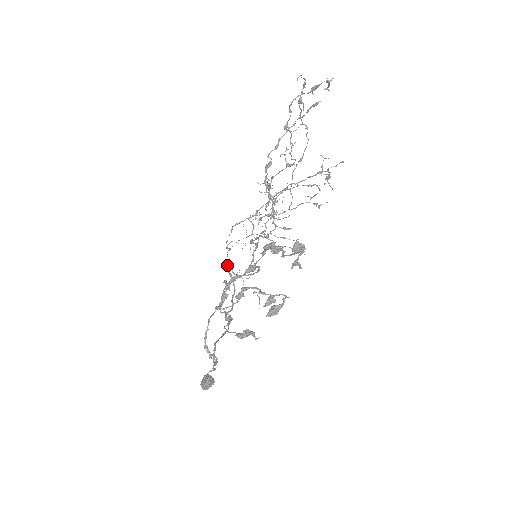
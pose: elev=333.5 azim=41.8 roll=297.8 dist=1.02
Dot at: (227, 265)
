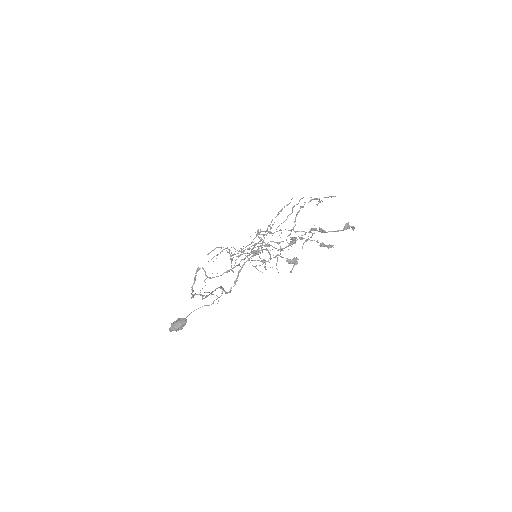
Dot at: (202, 268)
